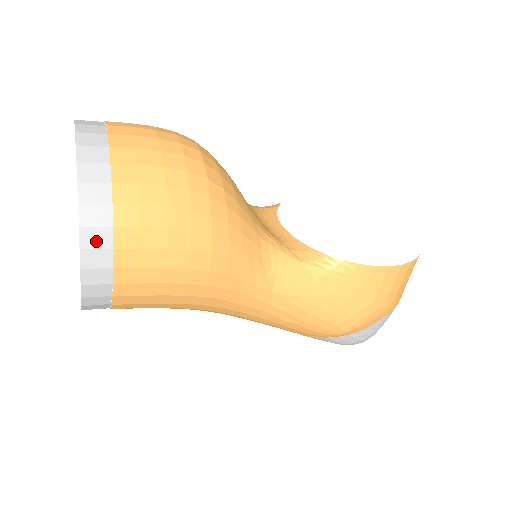
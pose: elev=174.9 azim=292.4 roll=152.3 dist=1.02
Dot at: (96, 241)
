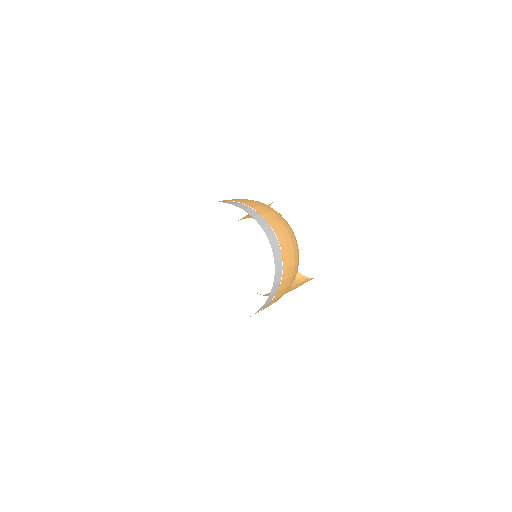
Dot at: (262, 308)
